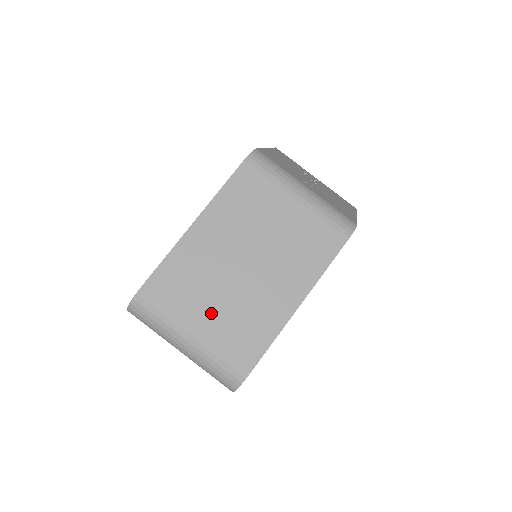
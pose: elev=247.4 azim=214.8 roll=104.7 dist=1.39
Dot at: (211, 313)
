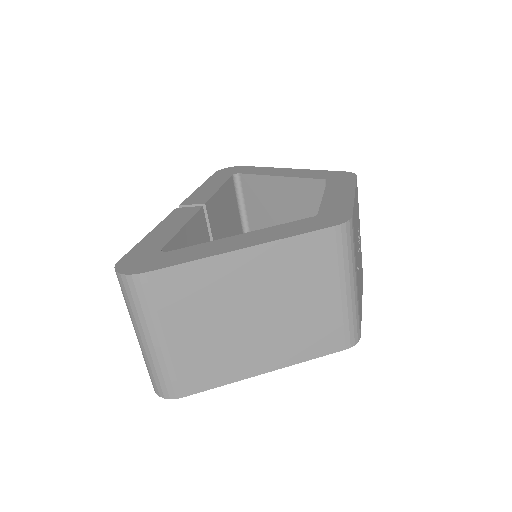
Dot at: (192, 334)
